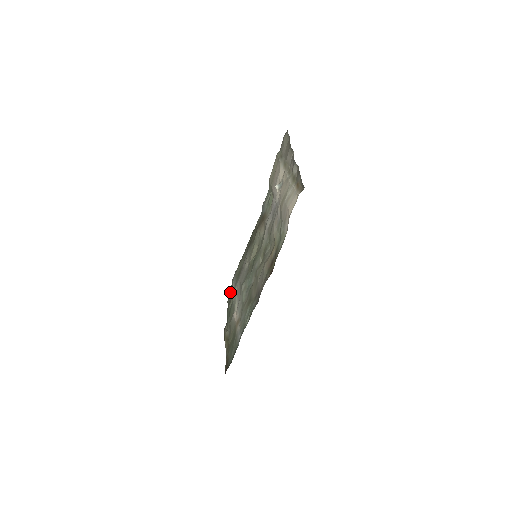
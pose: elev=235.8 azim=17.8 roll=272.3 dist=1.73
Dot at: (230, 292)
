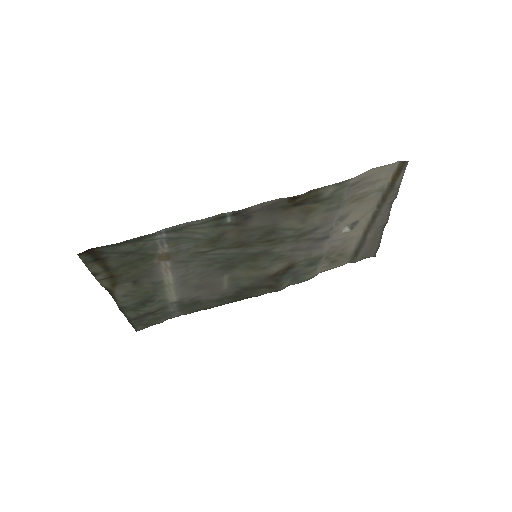
Dot at: (152, 321)
